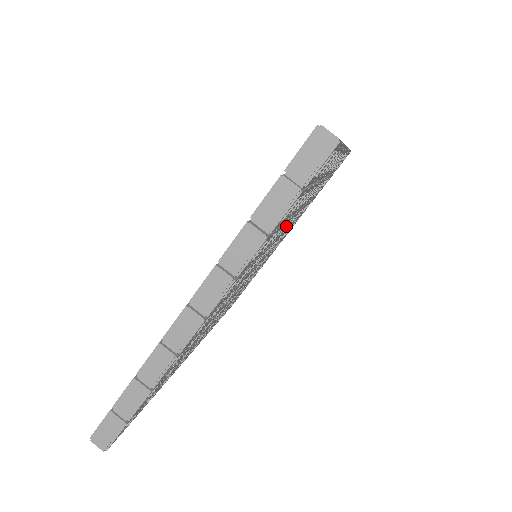
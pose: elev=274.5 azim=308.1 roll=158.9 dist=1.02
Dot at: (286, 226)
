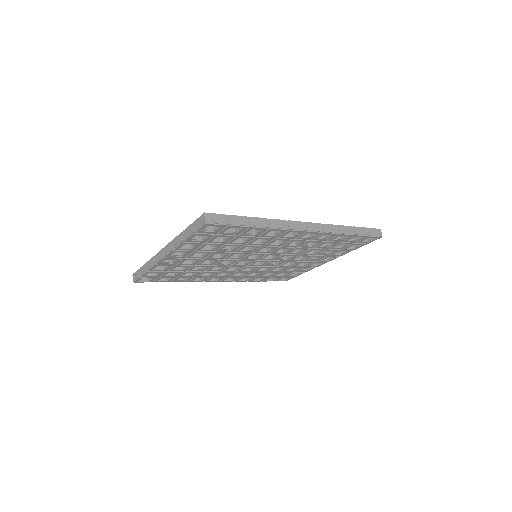
Dot at: (257, 249)
